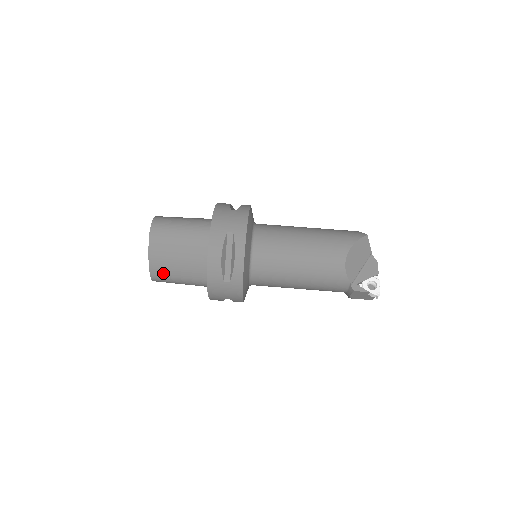
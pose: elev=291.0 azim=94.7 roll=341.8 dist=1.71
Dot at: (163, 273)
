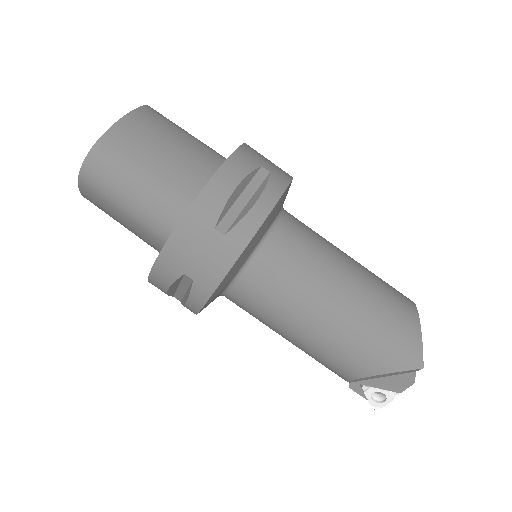
Dot at: occluded
